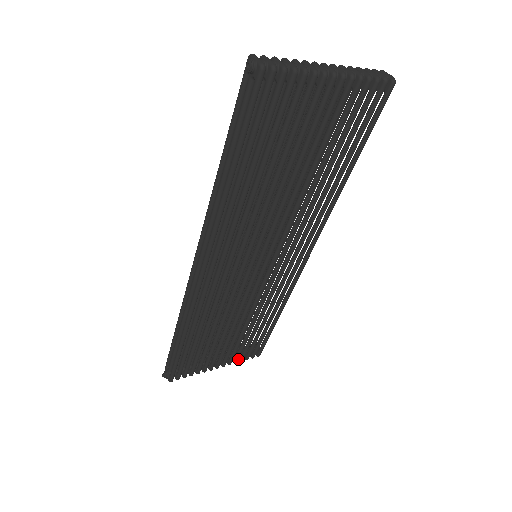
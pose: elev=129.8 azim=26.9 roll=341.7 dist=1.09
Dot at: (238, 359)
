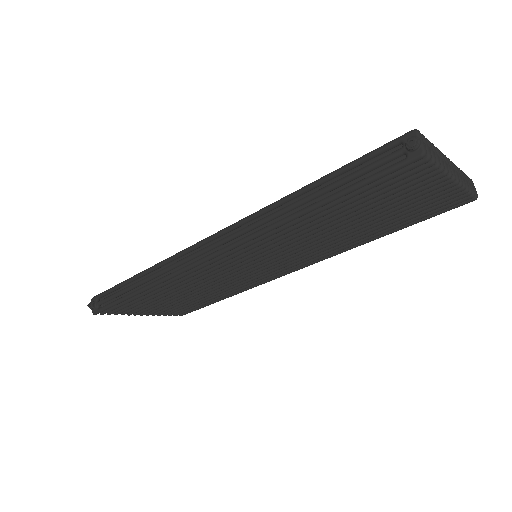
Dot at: occluded
